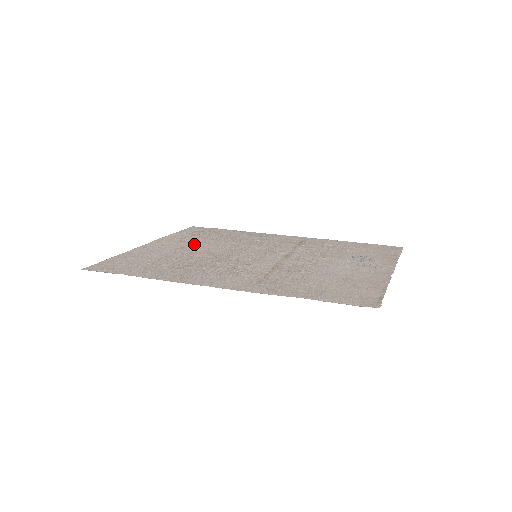
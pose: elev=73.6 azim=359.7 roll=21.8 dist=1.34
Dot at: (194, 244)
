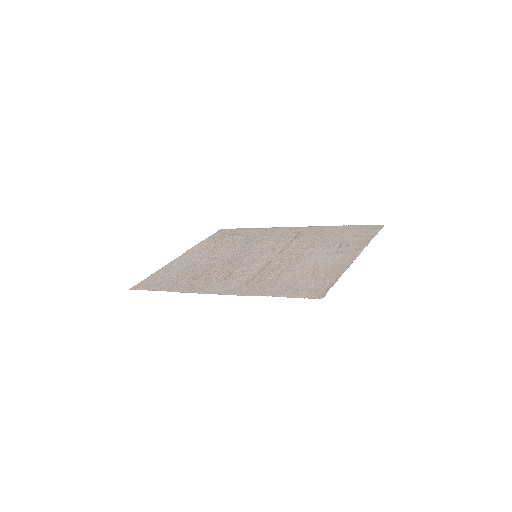
Dot at: (214, 250)
